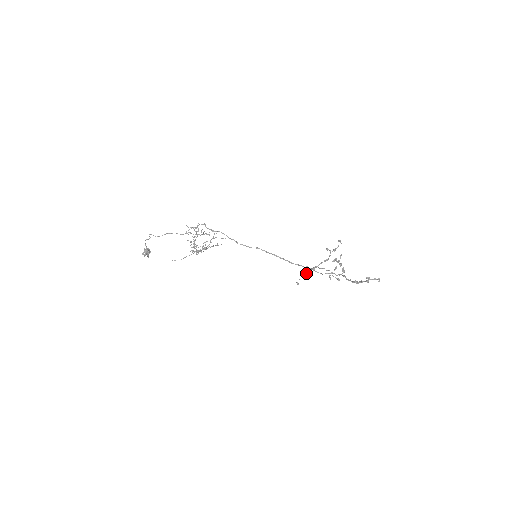
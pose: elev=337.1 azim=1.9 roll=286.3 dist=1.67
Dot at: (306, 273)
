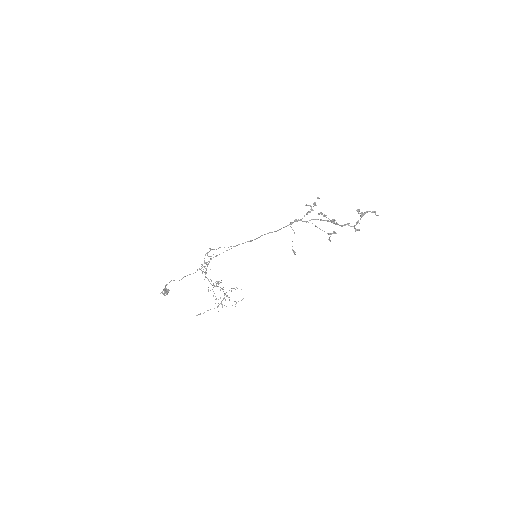
Dot at: occluded
